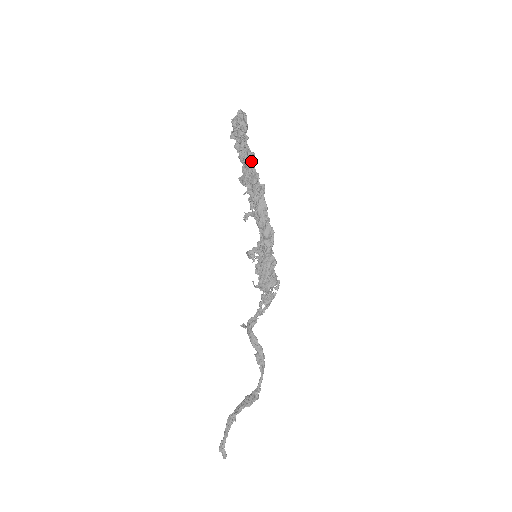
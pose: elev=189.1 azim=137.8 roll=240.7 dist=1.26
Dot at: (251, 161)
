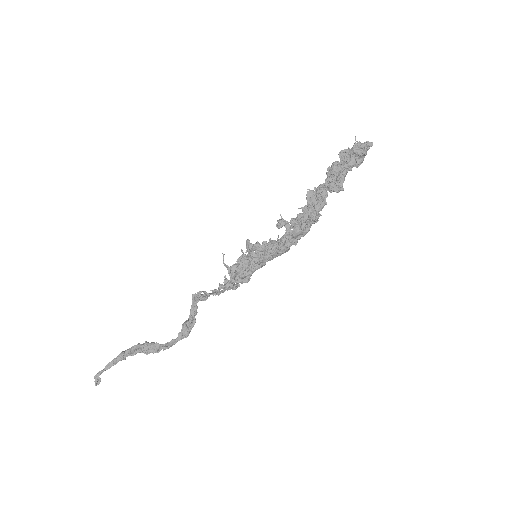
Dot at: (333, 191)
